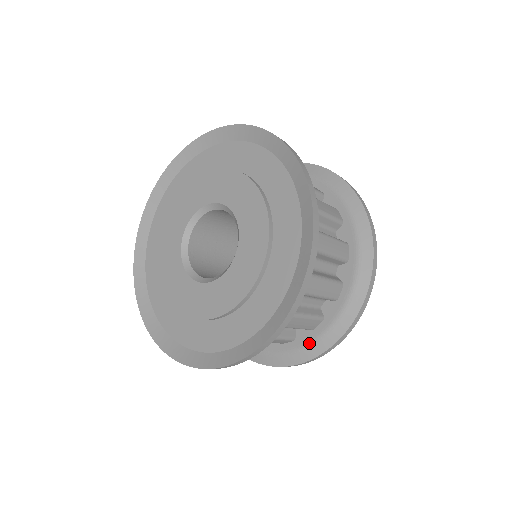
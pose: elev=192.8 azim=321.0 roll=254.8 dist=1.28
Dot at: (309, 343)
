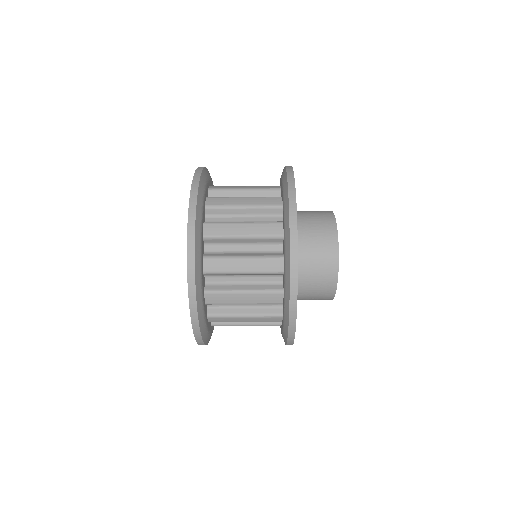
Dot at: (282, 332)
